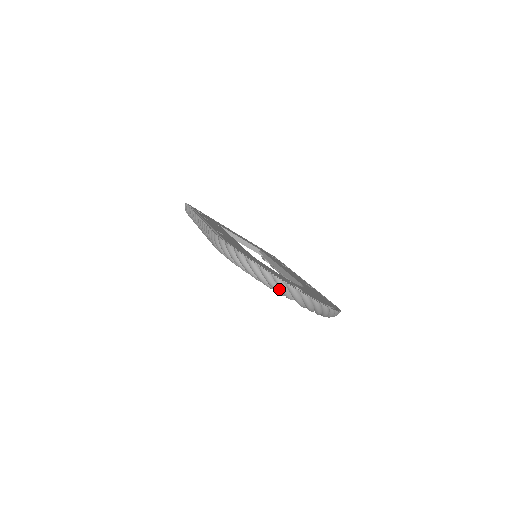
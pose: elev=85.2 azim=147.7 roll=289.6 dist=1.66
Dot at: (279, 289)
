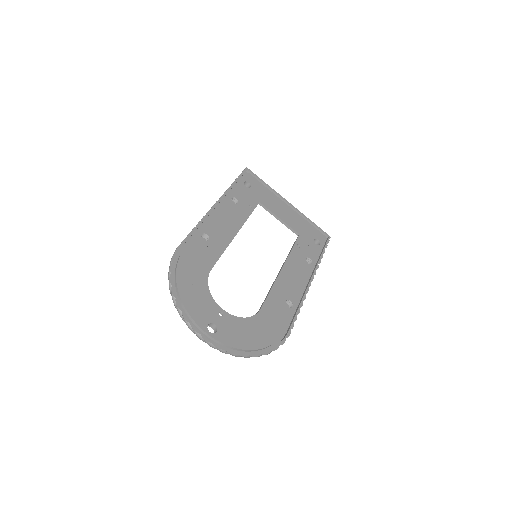
Dot at: occluded
